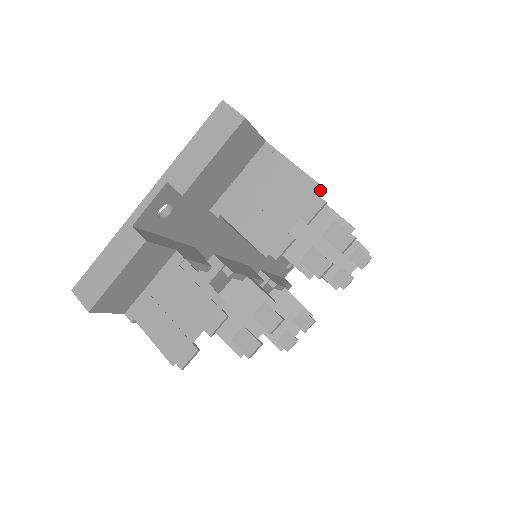
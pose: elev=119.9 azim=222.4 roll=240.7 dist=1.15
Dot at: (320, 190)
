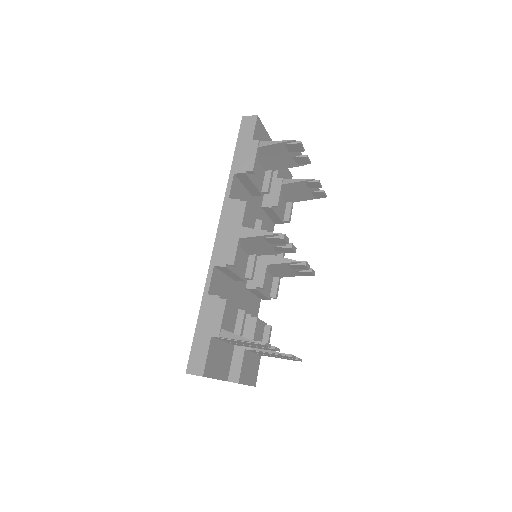
Dot at: (322, 197)
